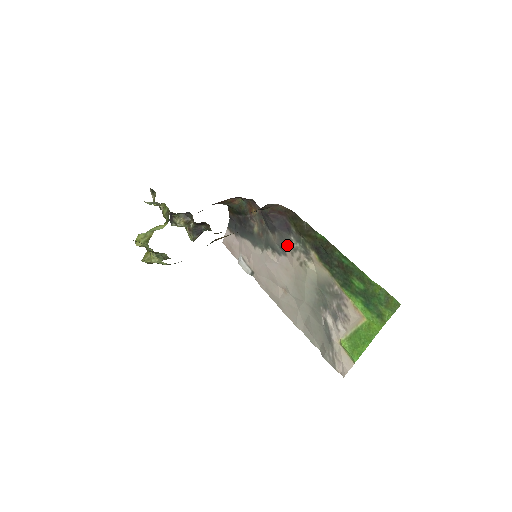
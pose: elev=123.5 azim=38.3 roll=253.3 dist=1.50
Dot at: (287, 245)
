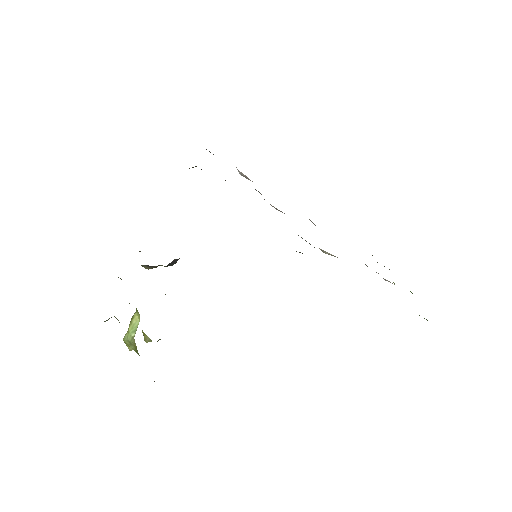
Dot at: occluded
